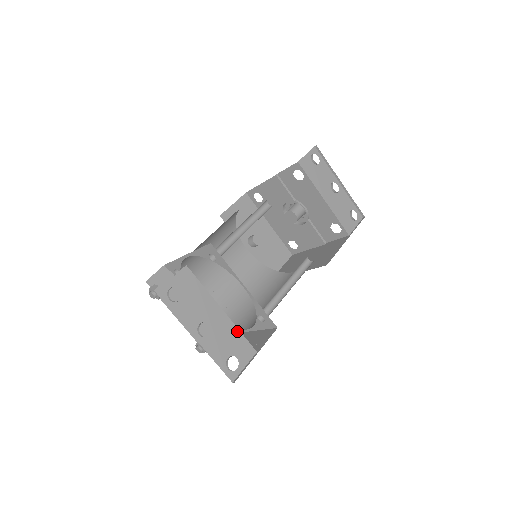
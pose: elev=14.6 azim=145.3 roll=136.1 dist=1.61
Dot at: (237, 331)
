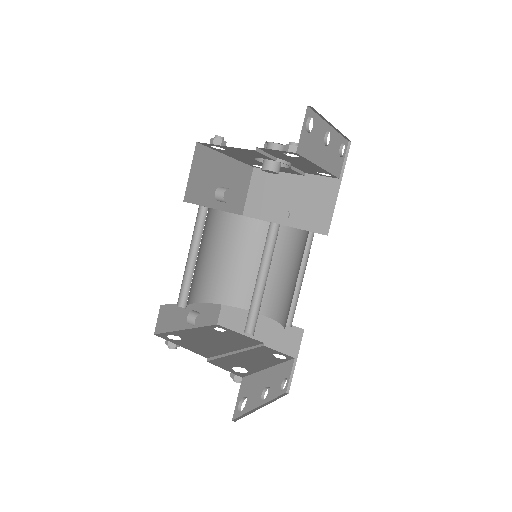
Dot at: (282, 365)
